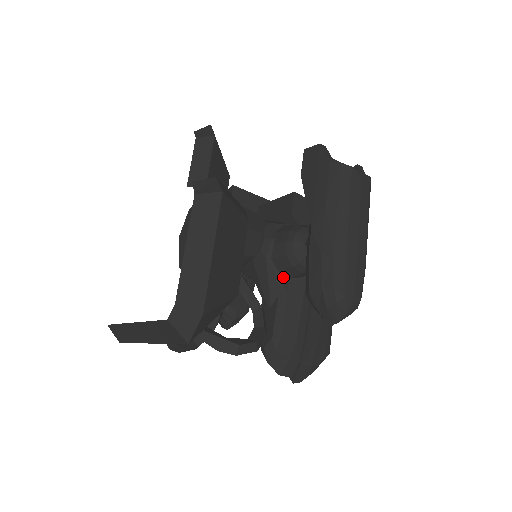
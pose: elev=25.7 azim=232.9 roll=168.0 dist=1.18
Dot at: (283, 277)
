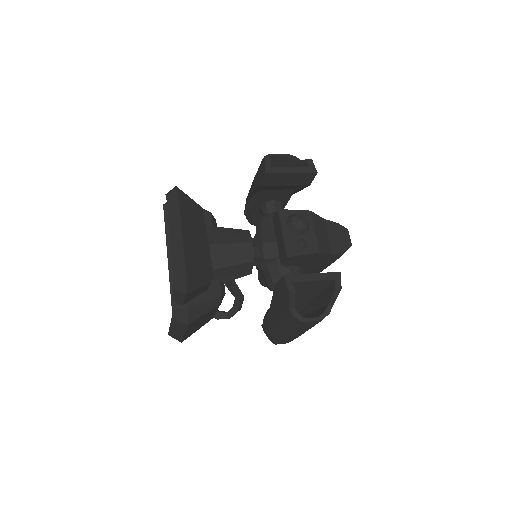
Dot at: occluded
